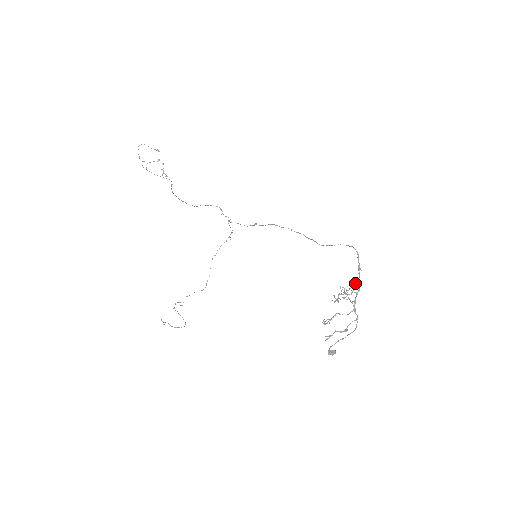
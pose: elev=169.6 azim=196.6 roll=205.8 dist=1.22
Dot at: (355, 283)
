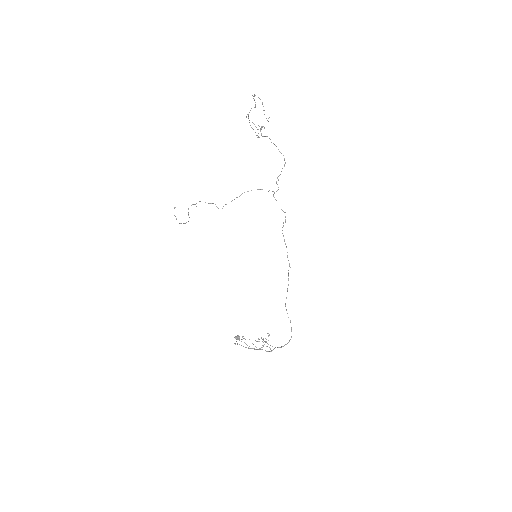
Dot at: occluded
